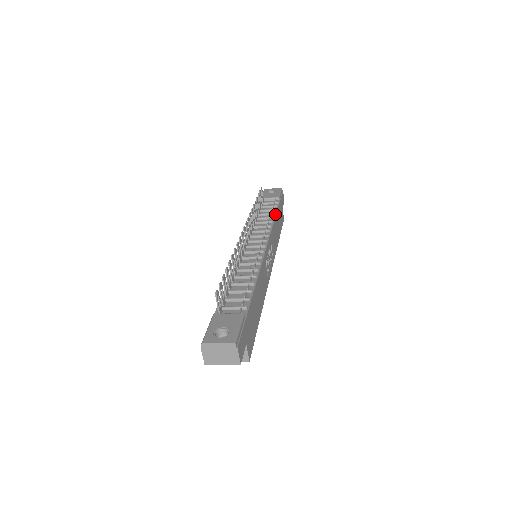
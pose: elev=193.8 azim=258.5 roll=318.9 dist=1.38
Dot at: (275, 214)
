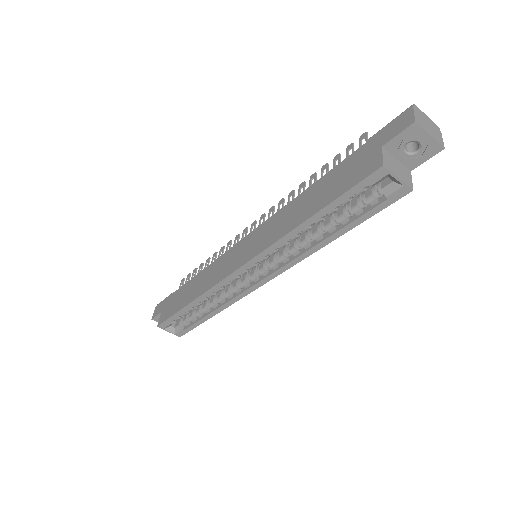
Dot at: occluded
